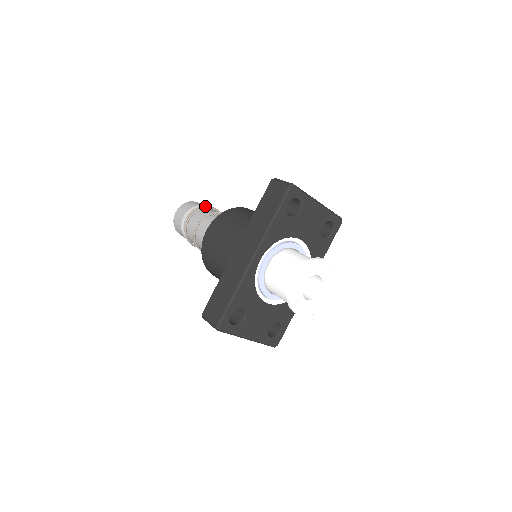
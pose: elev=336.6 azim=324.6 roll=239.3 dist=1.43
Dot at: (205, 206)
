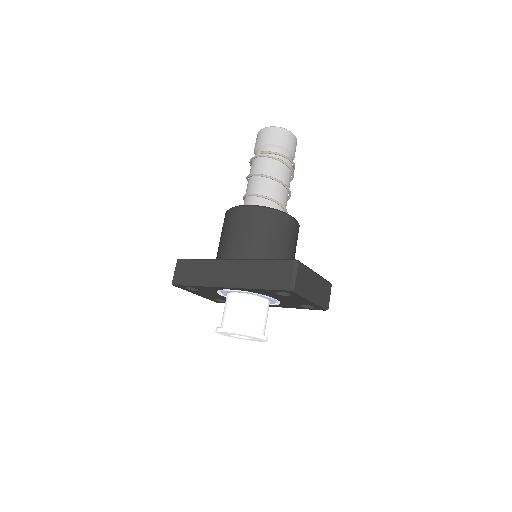
Dot at: (285, 157)
